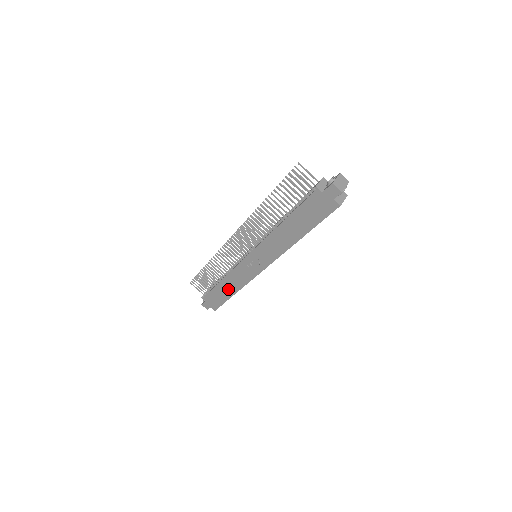
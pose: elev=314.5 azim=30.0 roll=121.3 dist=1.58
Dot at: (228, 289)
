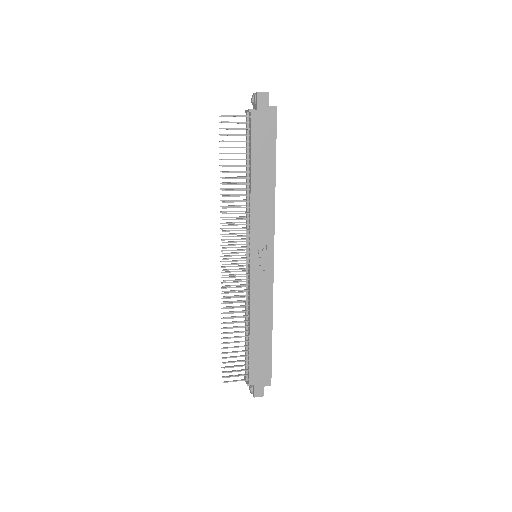
Dot at: (262, 331)
